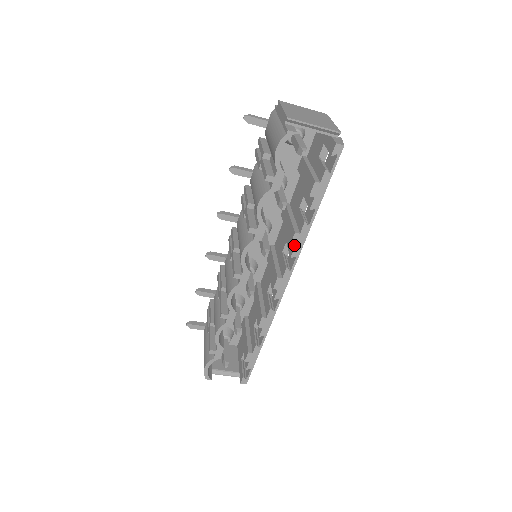
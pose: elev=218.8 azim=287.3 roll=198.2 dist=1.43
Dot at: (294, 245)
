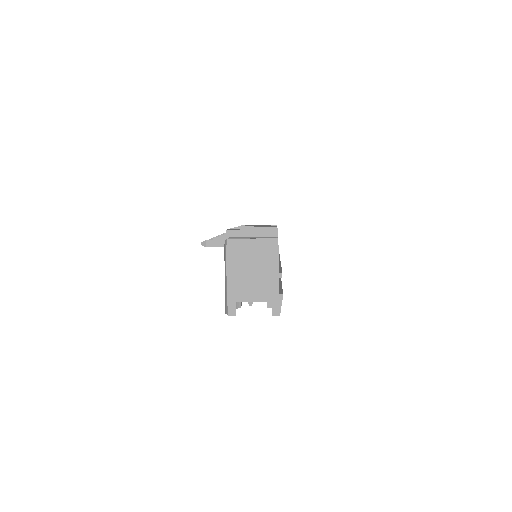
Dot at: occluded
